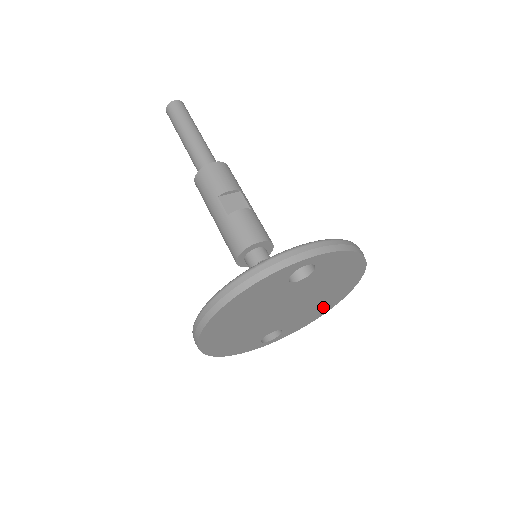
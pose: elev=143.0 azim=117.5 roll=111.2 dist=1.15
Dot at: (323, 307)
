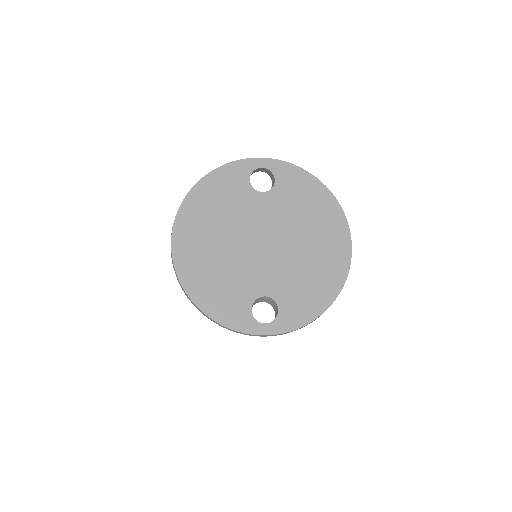
Dot at: (322, 281)
